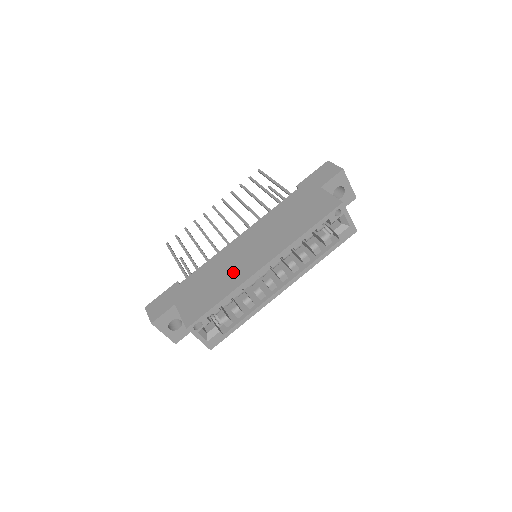
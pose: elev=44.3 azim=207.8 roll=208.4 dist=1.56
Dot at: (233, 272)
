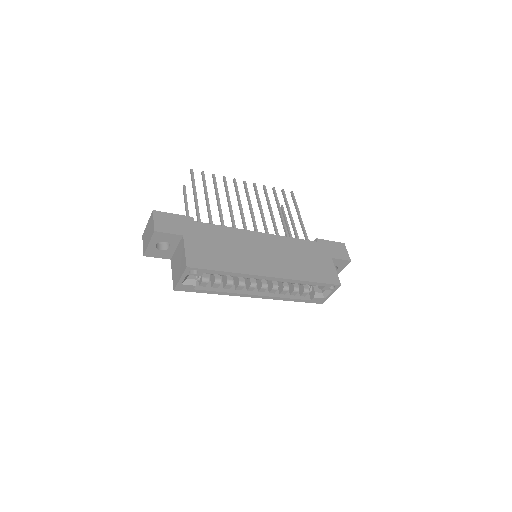
Dot at: (244, 258)
